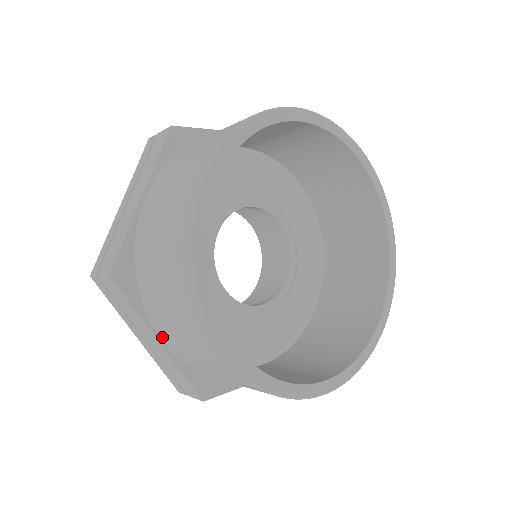
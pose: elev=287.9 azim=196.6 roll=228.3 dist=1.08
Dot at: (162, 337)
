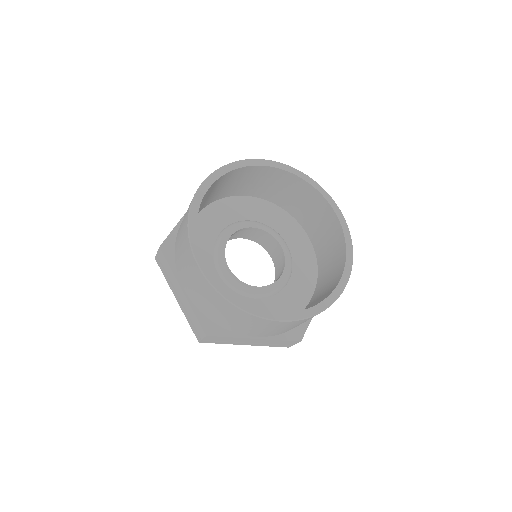
Dot at: (183, 286)
